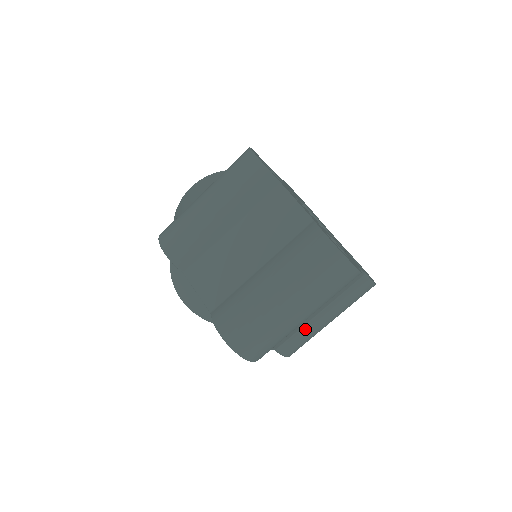
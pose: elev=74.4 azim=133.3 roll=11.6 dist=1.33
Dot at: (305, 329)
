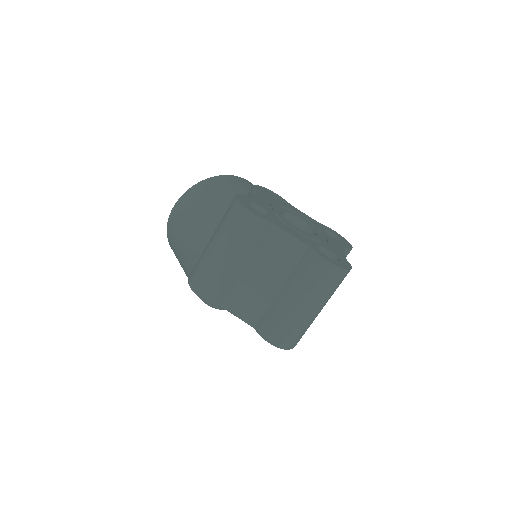
Dot at: occluded
